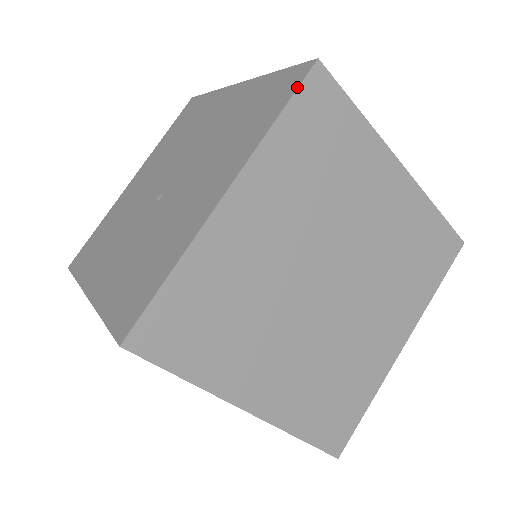
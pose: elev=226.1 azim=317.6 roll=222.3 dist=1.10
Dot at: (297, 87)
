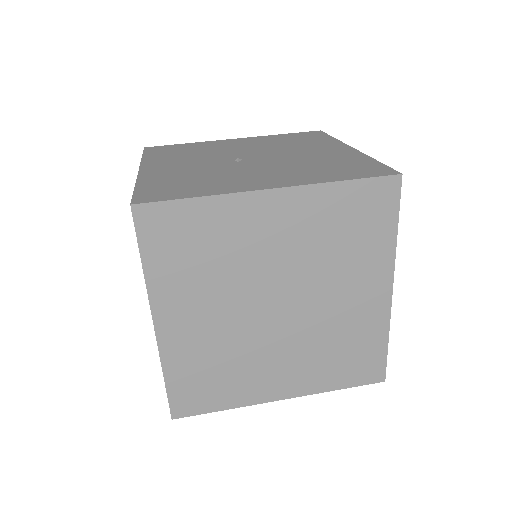
Dot at: (374, 176)
